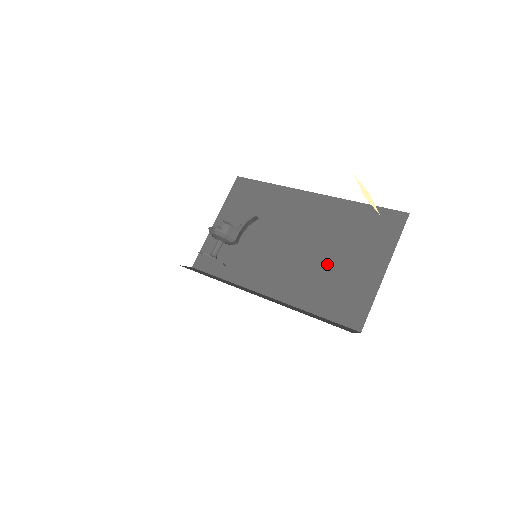
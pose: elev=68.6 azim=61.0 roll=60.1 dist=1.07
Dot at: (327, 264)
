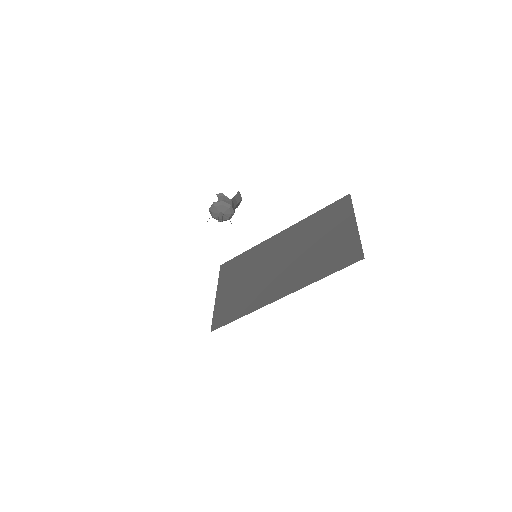
Dot at: (314, 250)
